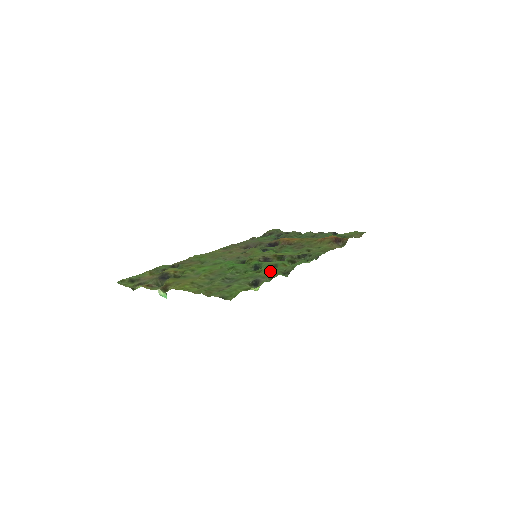
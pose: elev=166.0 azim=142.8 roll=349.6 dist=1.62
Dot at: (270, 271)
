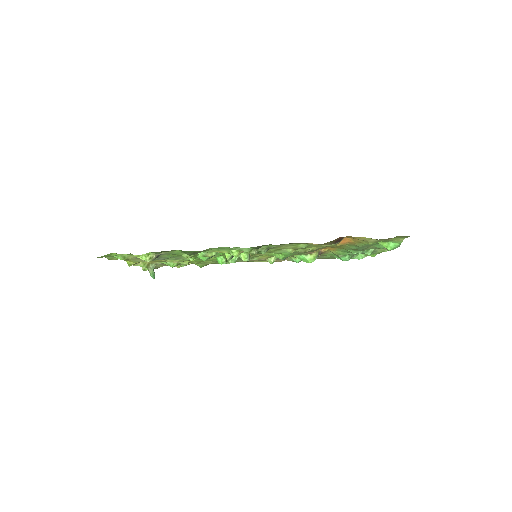
Dot at: (187, 251)
